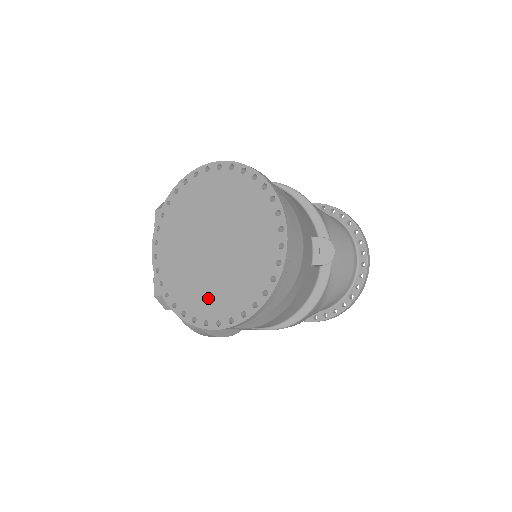
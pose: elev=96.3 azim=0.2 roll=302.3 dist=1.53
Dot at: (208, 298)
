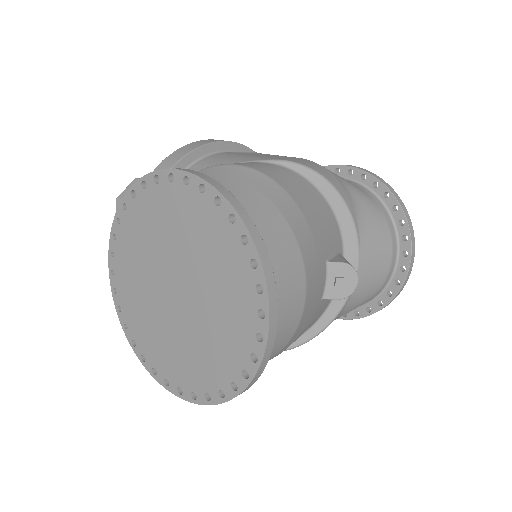
Dot at: (169, 355)
